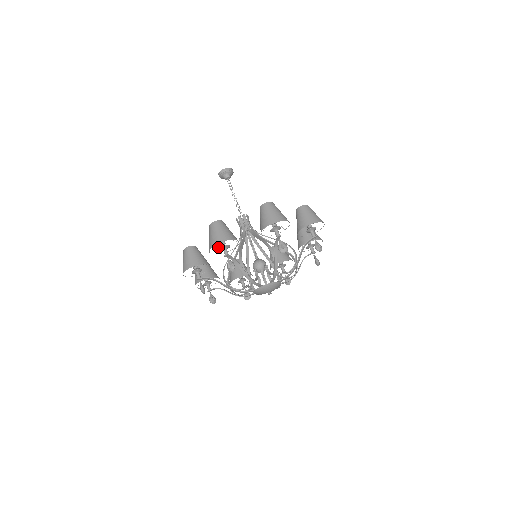
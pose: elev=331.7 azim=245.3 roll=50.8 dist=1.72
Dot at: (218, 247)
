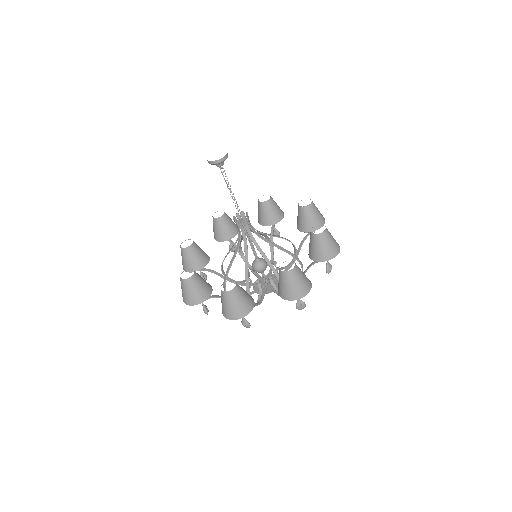
Dot at: occluded
